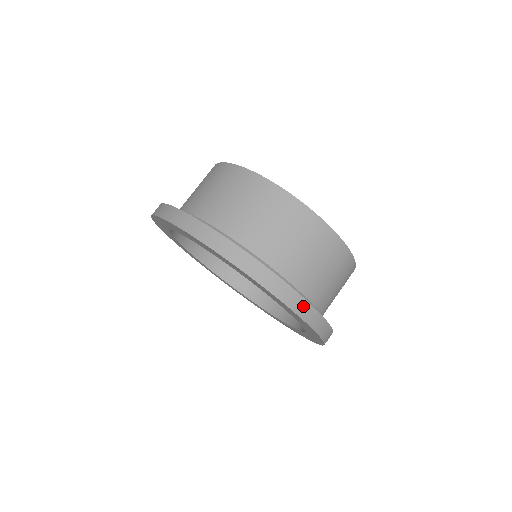
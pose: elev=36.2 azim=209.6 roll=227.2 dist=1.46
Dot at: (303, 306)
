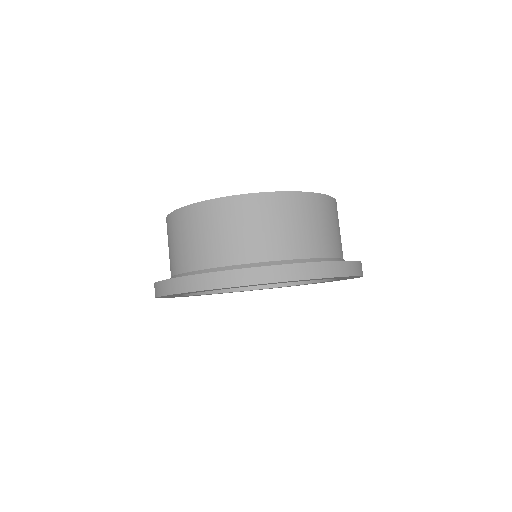
Dot at: occluded
